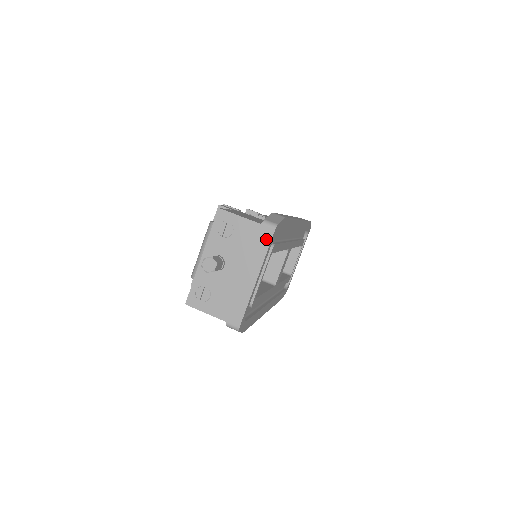
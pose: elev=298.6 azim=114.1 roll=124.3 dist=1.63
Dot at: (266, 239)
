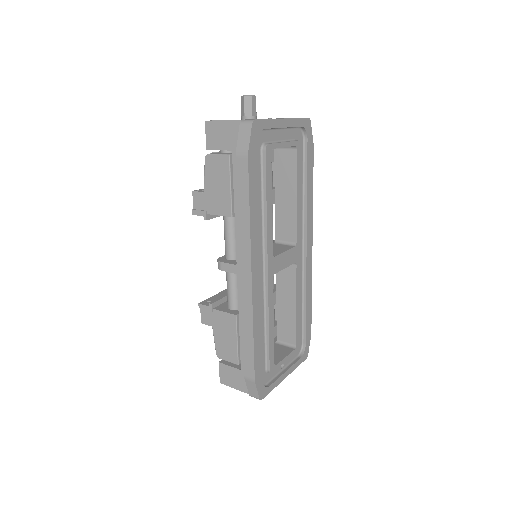
Dot at: occluded
